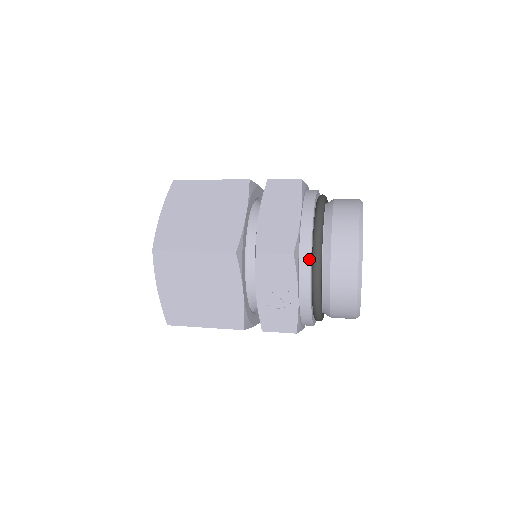
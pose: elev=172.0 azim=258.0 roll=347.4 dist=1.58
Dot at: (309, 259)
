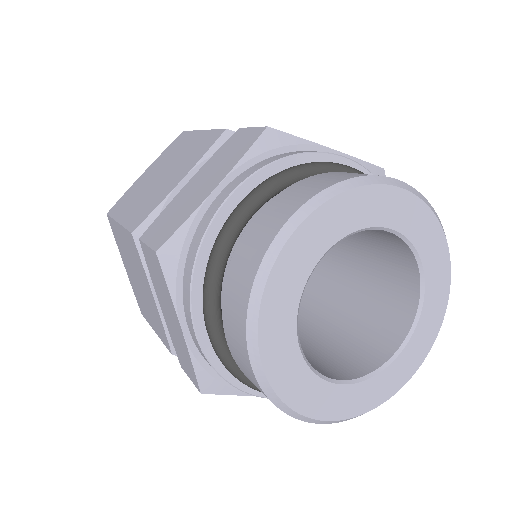
Dot at: (232, 385)
